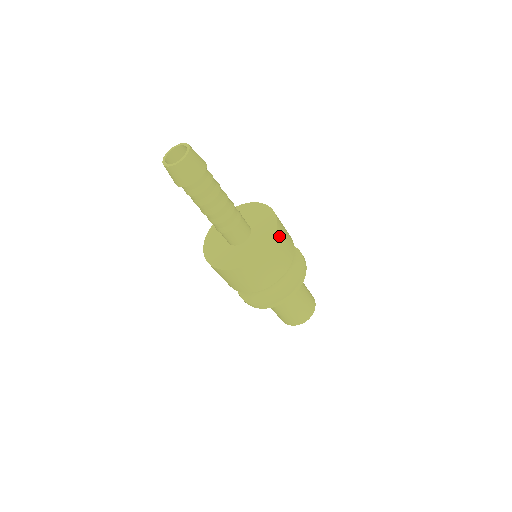
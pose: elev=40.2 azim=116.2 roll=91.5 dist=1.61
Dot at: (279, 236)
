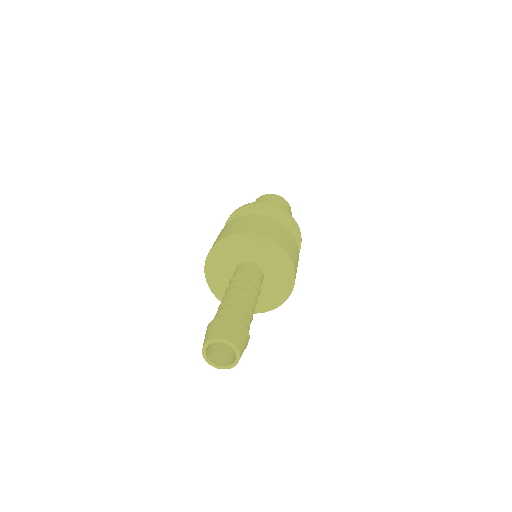
Dot at: occluded
